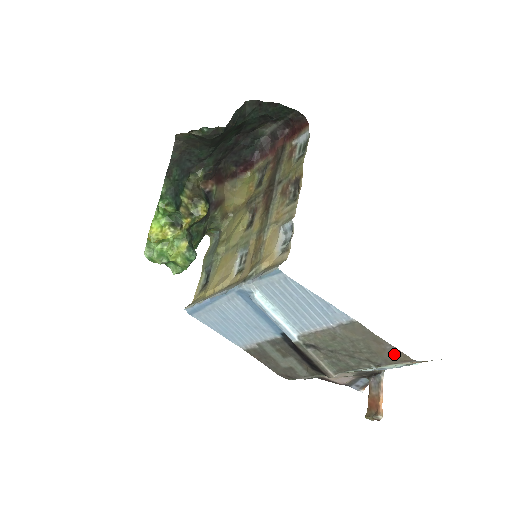
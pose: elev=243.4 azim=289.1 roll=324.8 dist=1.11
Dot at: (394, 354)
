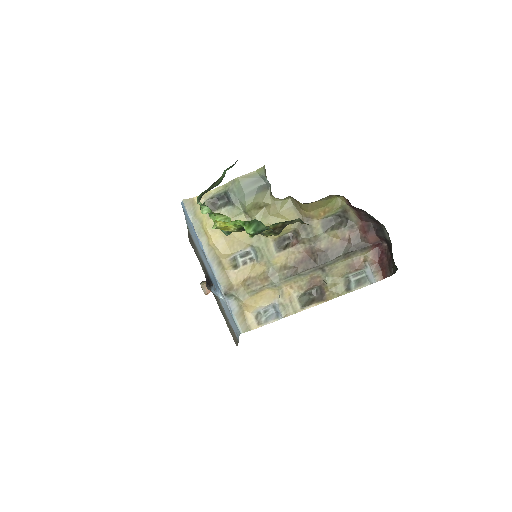
Dot at: (235, 341)
